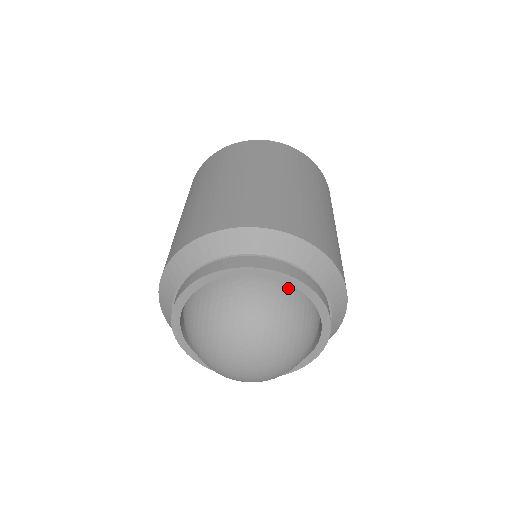
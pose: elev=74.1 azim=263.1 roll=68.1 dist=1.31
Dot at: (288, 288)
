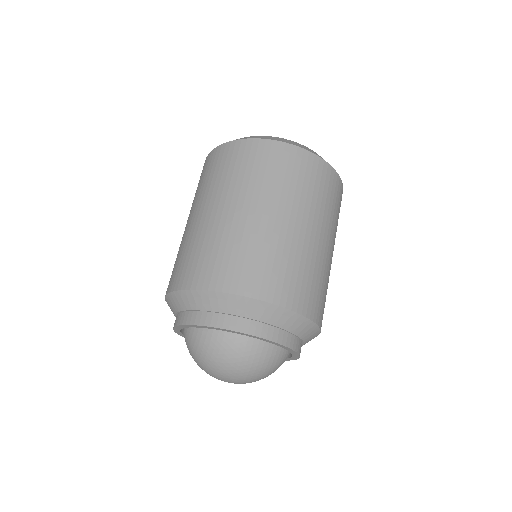
Dot at: (269, 343)
